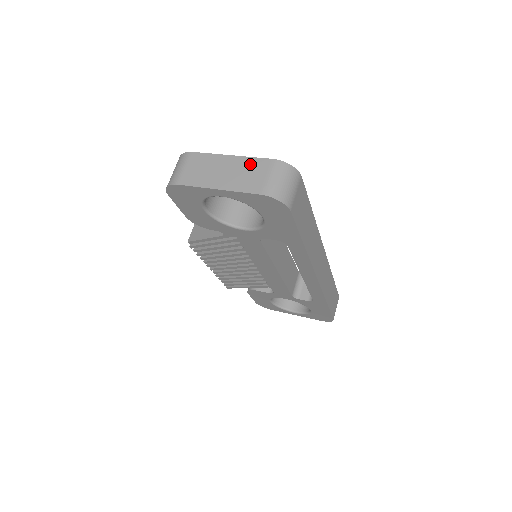
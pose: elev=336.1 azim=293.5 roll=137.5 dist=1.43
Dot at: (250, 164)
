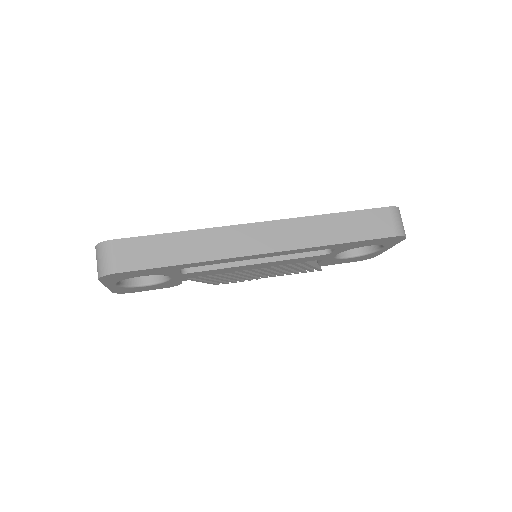
Dot at: occluded
